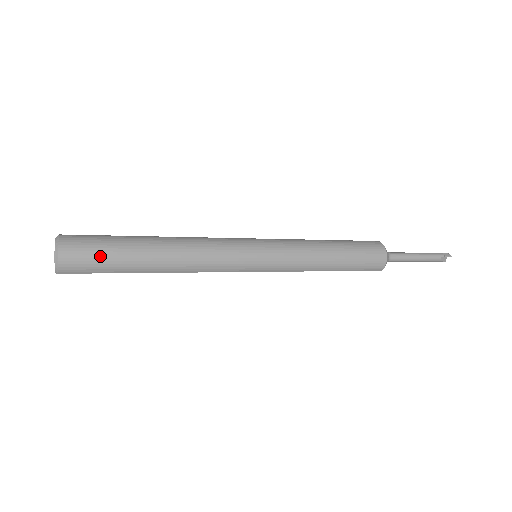
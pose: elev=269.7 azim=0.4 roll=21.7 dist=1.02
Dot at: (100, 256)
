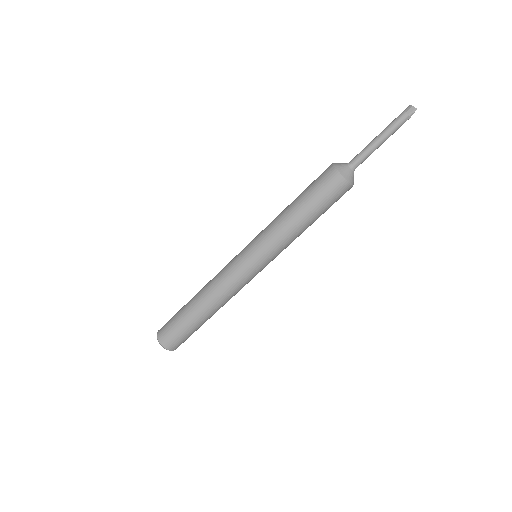
Dot at: (182, 335)
